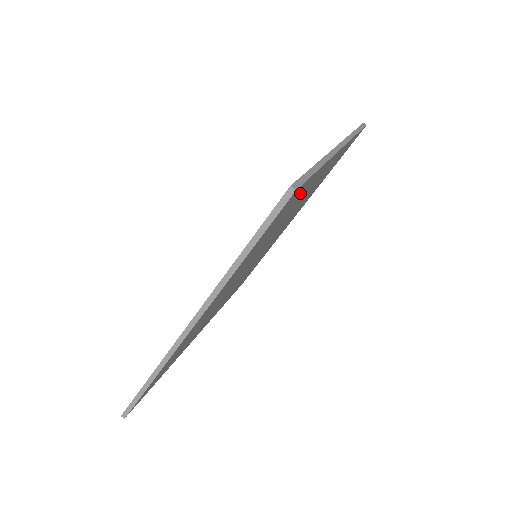
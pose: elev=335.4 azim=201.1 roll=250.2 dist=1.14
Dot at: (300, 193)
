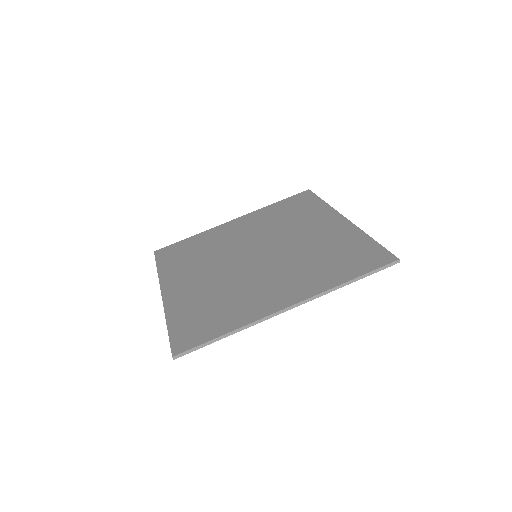
Dot at: (216, 328)
